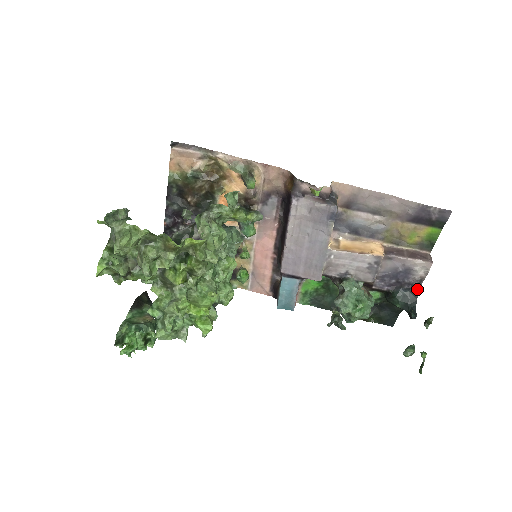
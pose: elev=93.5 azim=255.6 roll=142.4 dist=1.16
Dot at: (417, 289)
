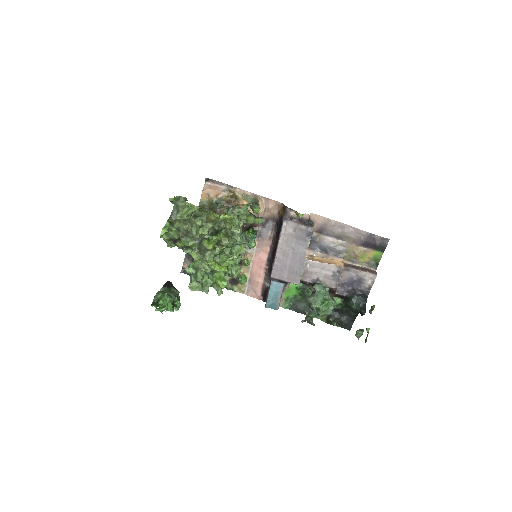
Dot at: (367, 295)
